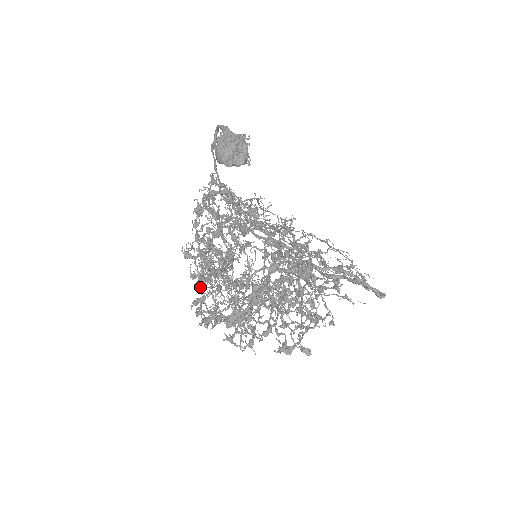
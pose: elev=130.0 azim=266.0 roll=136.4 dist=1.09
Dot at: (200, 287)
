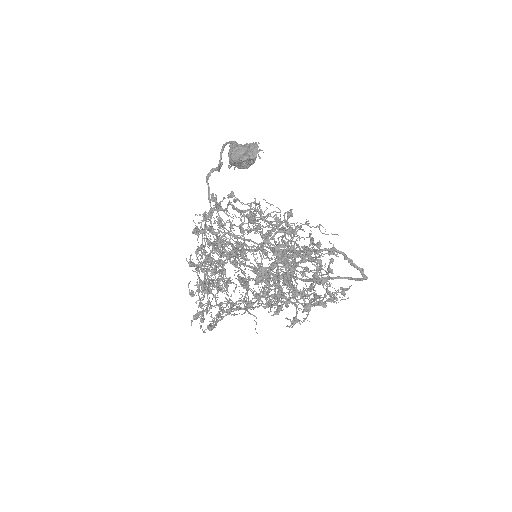
Dot at: (205, 293)
